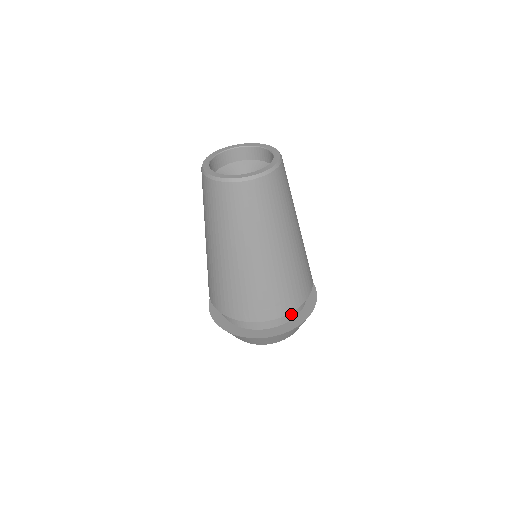
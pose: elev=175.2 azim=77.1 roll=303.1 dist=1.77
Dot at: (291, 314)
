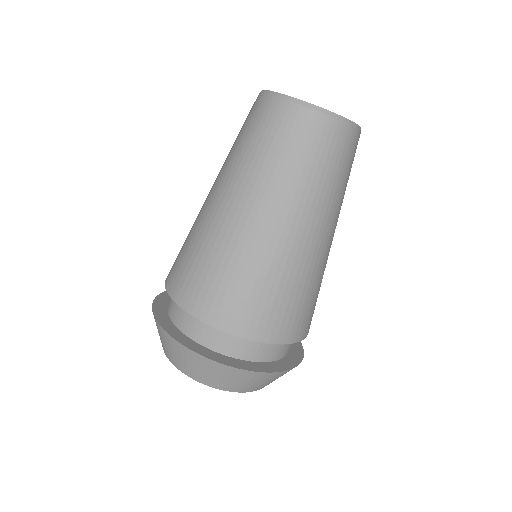
Dot at: (291, 344)
